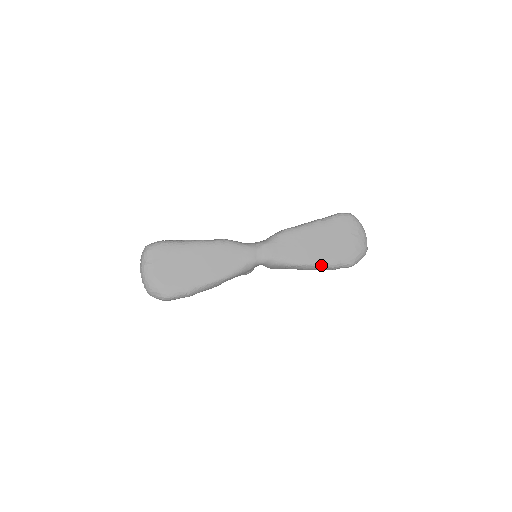
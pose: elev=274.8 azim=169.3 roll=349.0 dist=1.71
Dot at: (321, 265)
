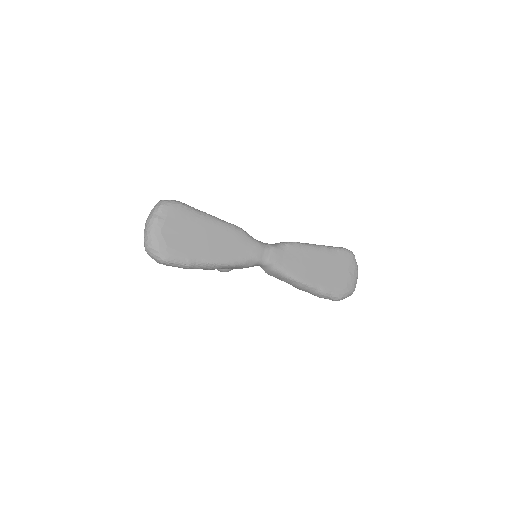
Dot at: (314, 288)
